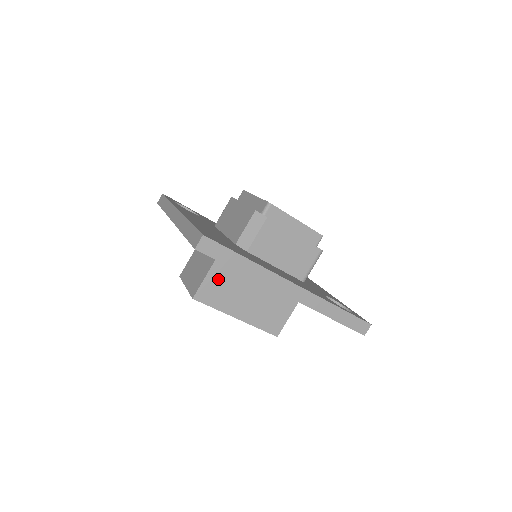
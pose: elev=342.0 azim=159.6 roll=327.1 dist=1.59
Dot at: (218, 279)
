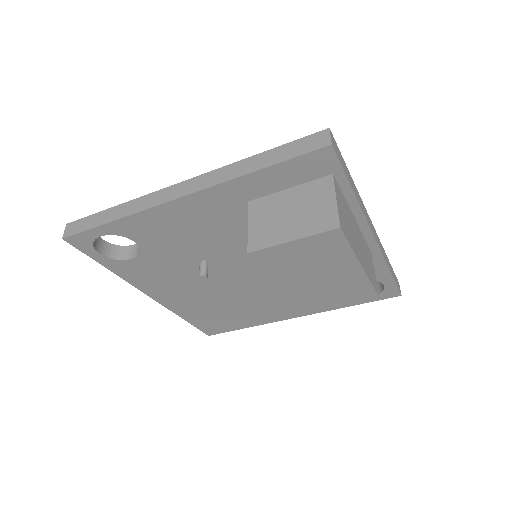
Dot at: (341, 204)
